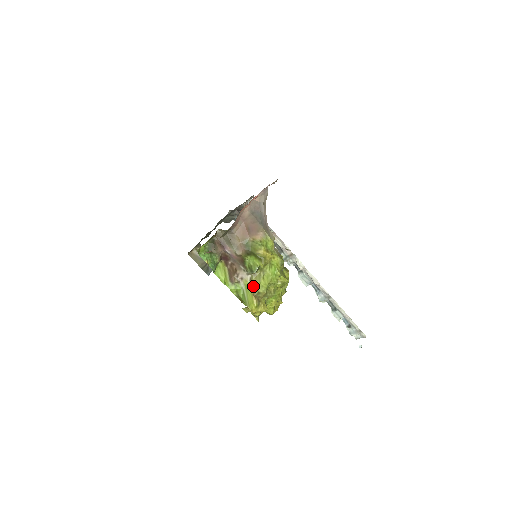
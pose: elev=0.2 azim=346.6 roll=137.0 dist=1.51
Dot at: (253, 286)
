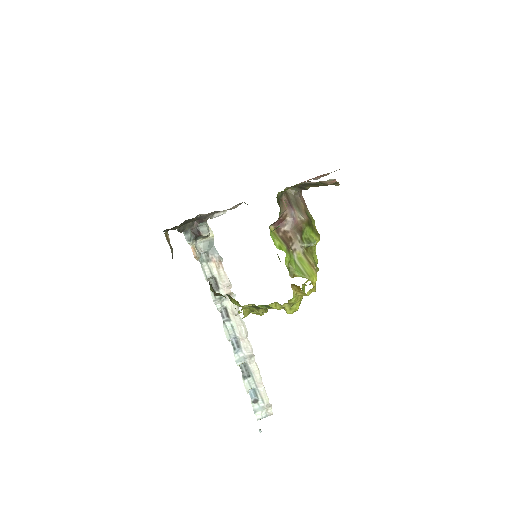
Dot at: (309, 259)
